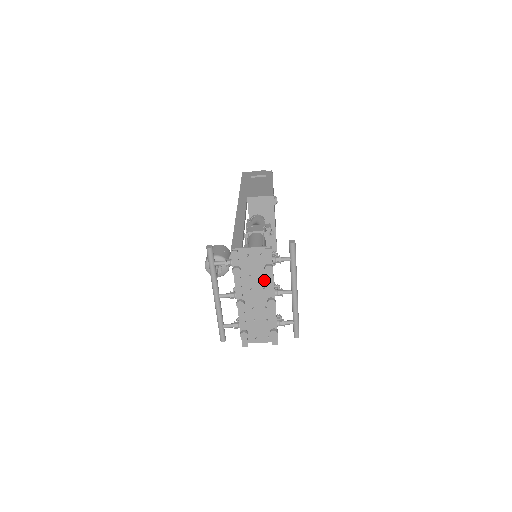
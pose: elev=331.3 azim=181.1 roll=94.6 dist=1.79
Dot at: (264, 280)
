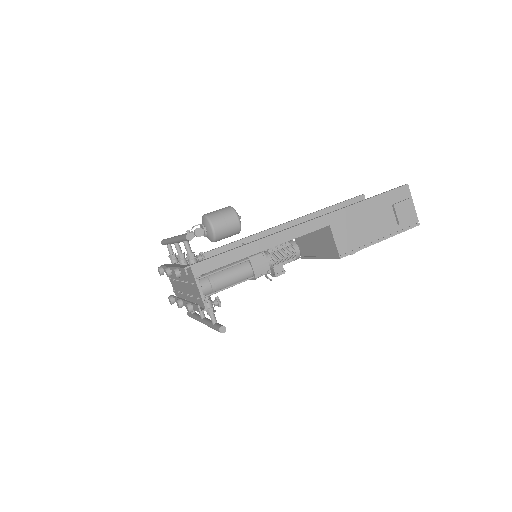
Dot at: occluded
